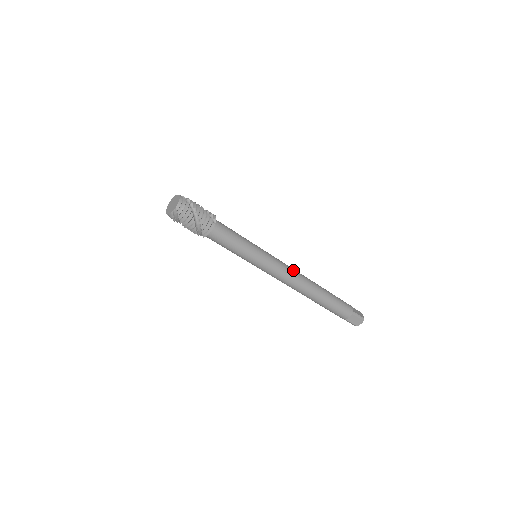
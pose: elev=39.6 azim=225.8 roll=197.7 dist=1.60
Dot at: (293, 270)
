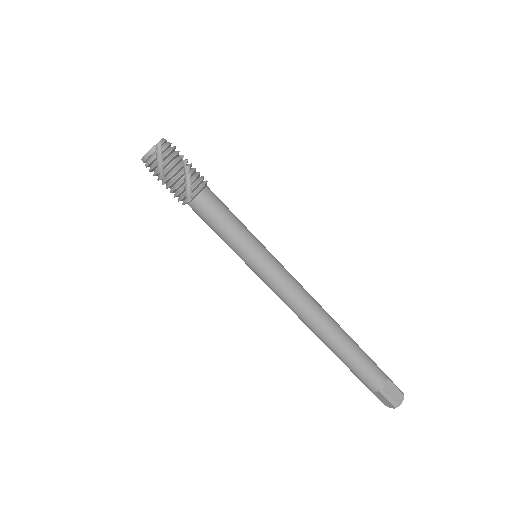
Dot at: occluded
